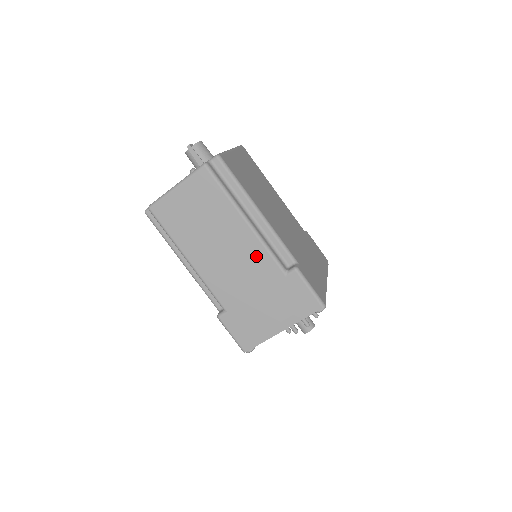
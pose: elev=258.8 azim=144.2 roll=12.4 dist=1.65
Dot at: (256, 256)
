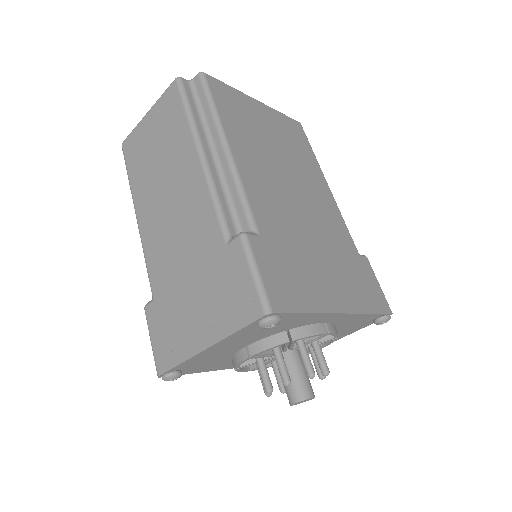
Dot at: (199, 209)
